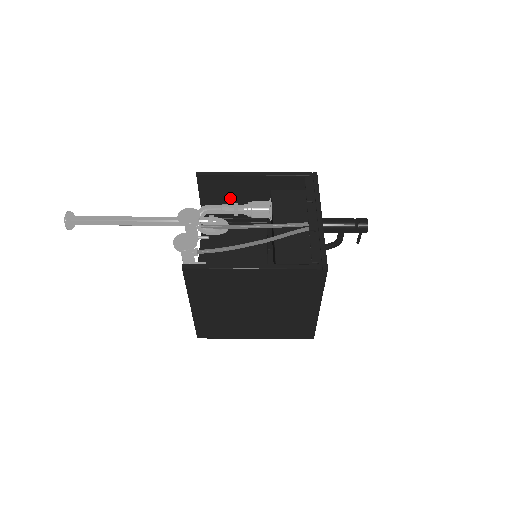
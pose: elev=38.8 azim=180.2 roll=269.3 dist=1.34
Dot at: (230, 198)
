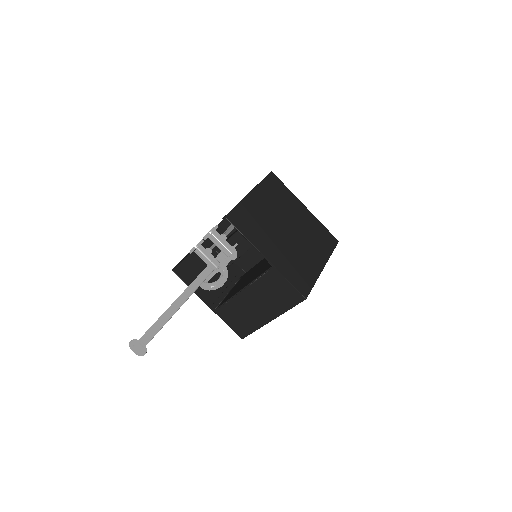
Dot at: occluded
